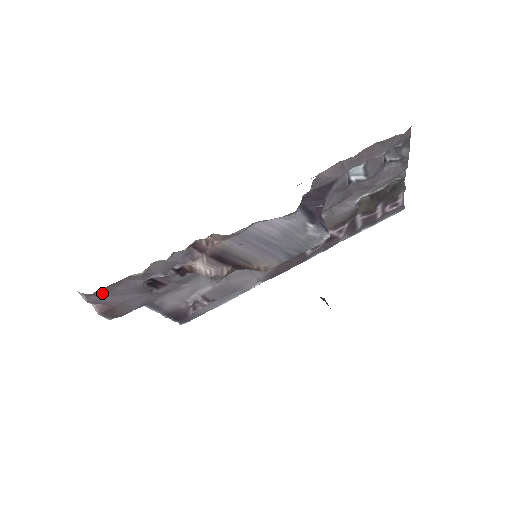
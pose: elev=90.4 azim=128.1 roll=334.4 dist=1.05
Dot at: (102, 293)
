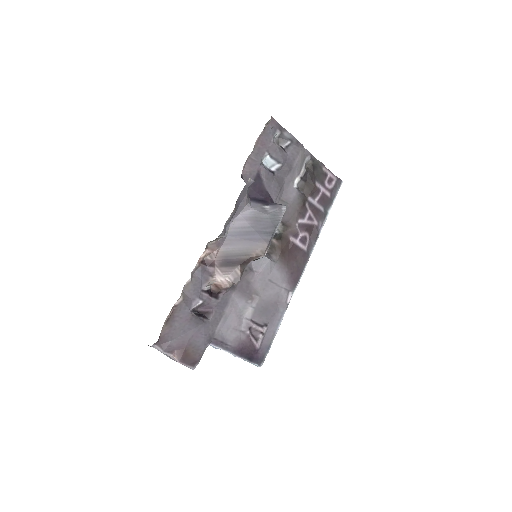
Dot at: (167, 334)
